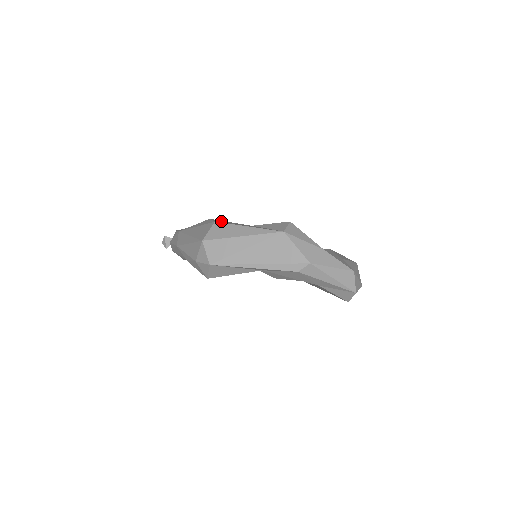
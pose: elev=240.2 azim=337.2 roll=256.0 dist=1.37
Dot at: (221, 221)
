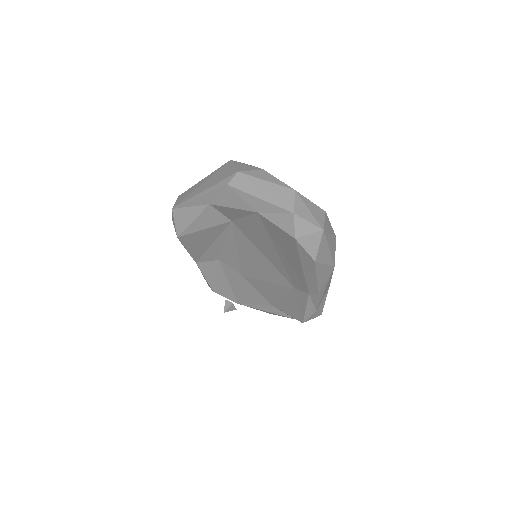
Dot at: occluded
